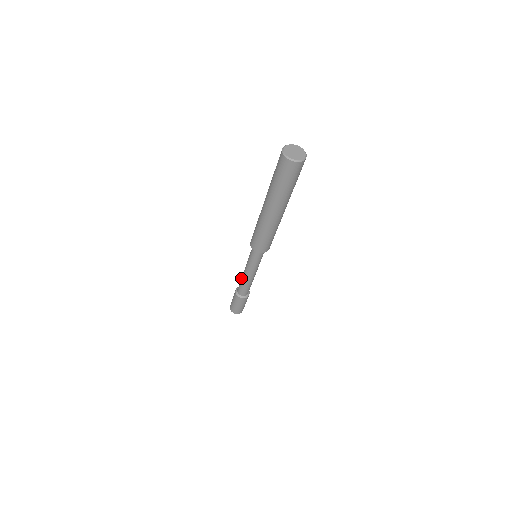
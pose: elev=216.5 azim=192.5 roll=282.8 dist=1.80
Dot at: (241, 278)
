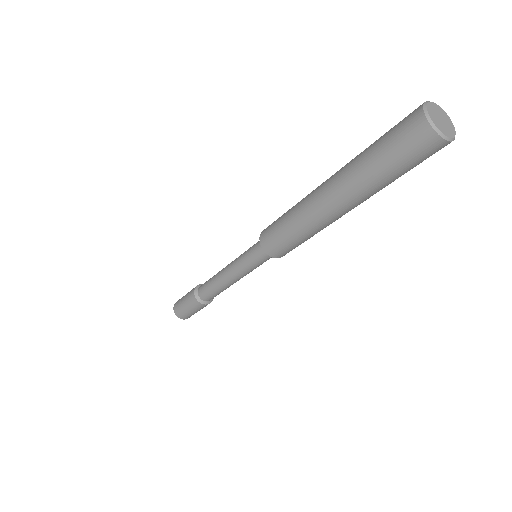
Dot at: (214, 275)
